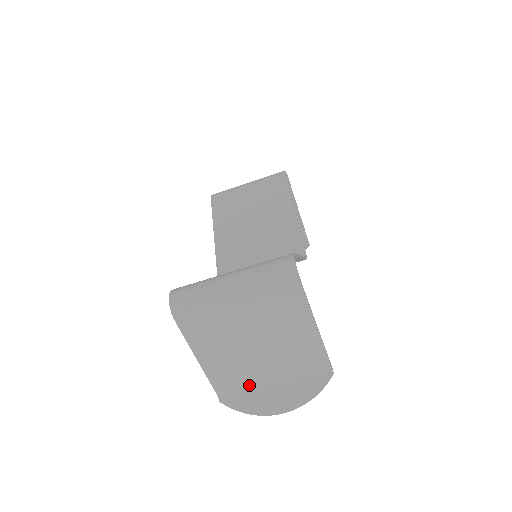
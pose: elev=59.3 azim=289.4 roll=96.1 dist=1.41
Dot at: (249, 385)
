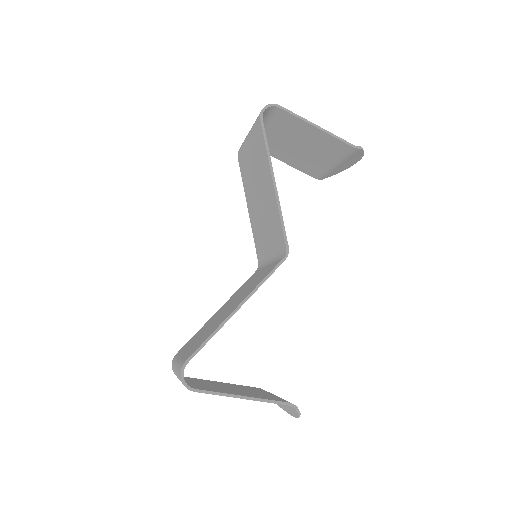
Dot at: occluded
